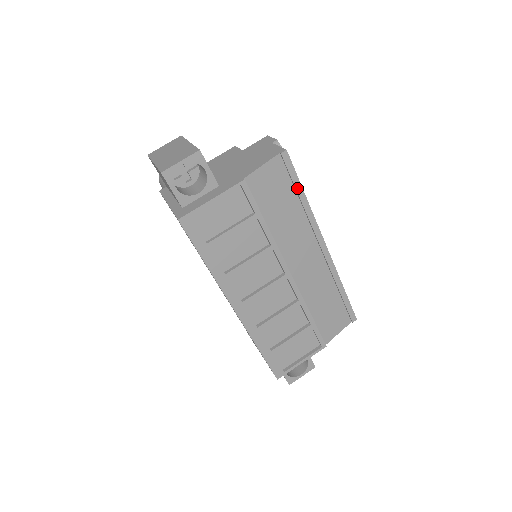
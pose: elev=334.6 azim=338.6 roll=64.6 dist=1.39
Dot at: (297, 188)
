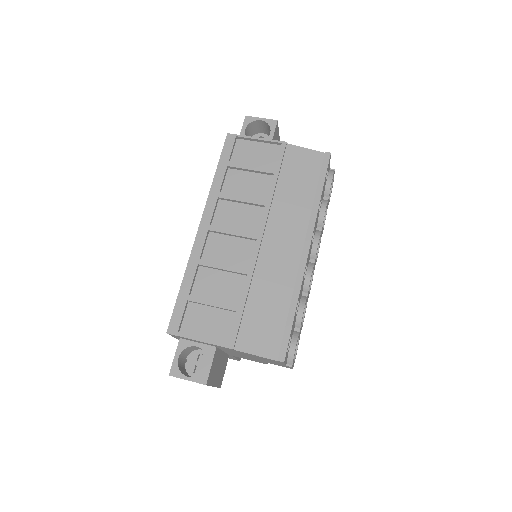
Dot at: (319, 184)
